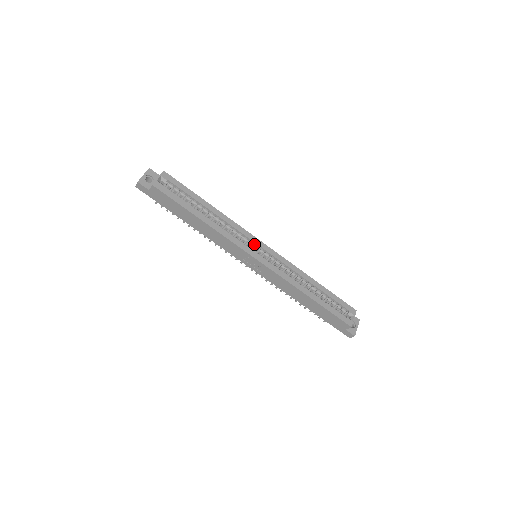
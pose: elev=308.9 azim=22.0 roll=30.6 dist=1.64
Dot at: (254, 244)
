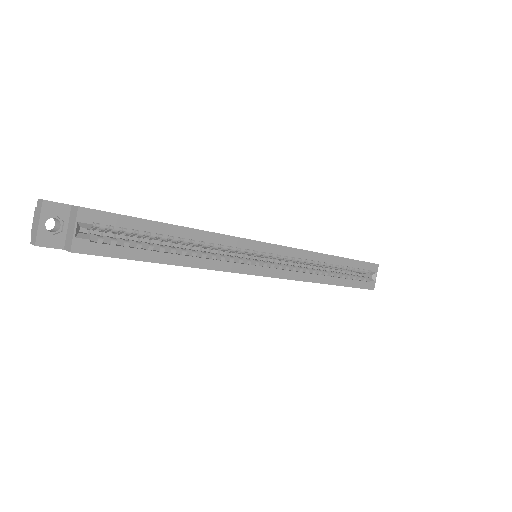
Dot at: (255, 250)
